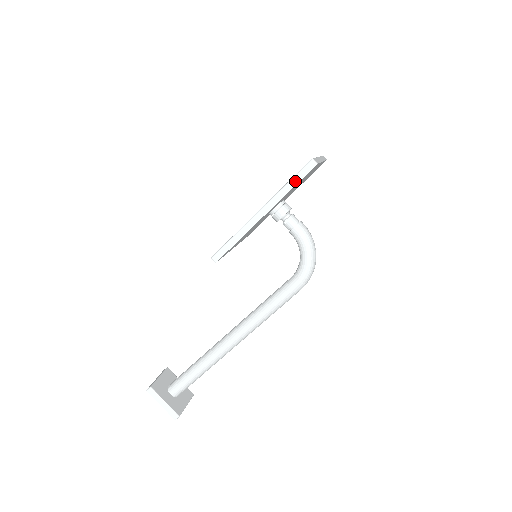
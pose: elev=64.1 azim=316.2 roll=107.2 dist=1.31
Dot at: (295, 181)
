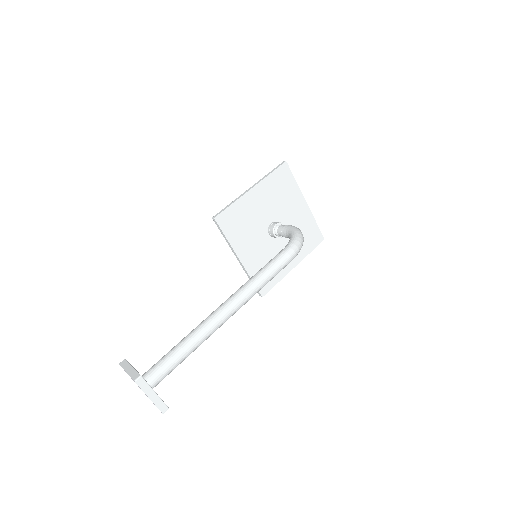
Dot at: (273, 171)
